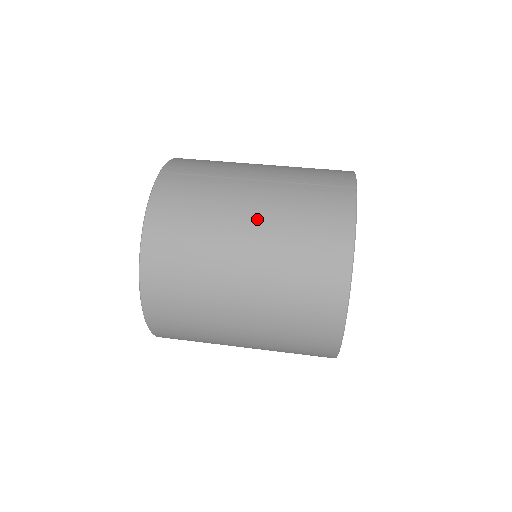
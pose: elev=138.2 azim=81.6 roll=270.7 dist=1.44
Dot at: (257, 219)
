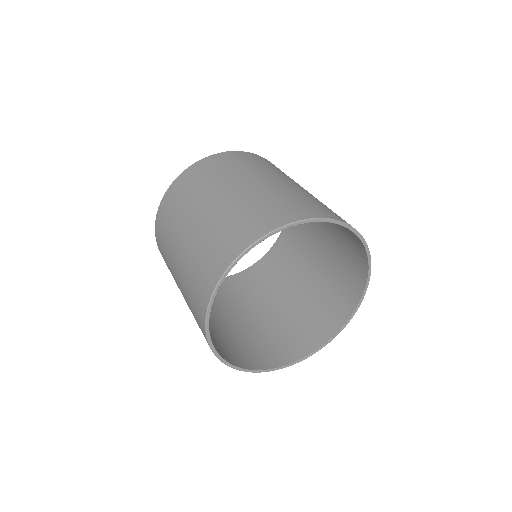
Dot at: (273, 182)
